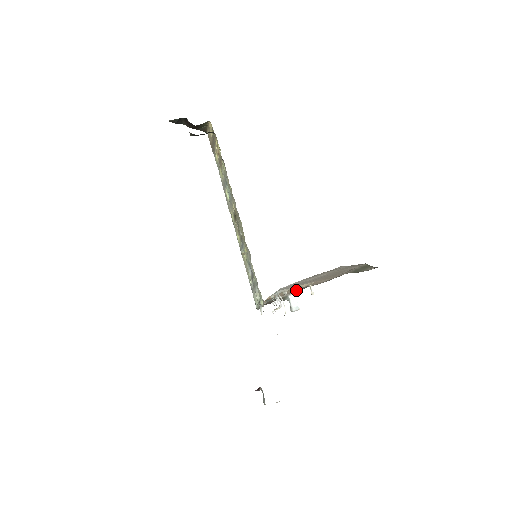
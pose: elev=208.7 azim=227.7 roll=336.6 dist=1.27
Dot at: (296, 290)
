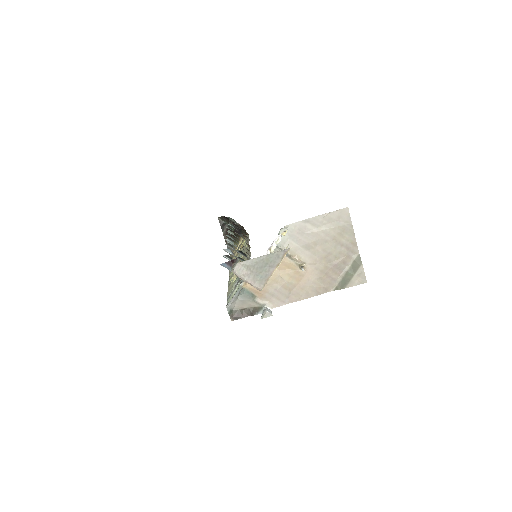
Dot at: (278, 292)
